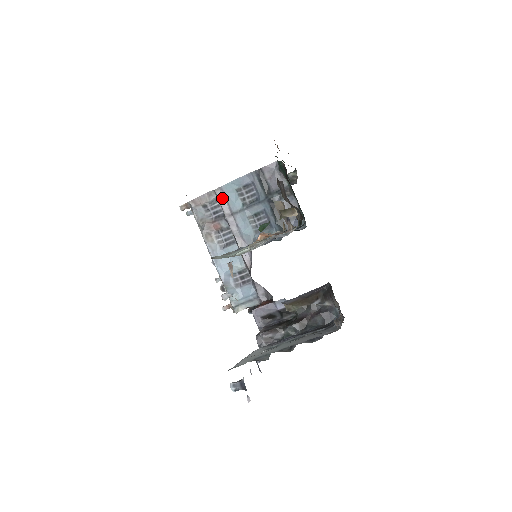
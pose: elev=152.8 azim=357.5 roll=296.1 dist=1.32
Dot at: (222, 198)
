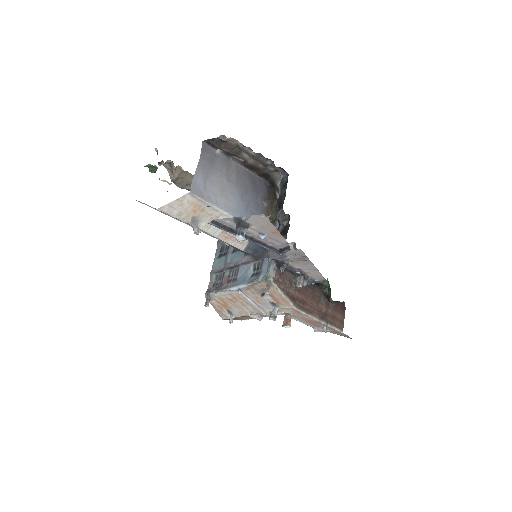
Dot at: (216, 270)
